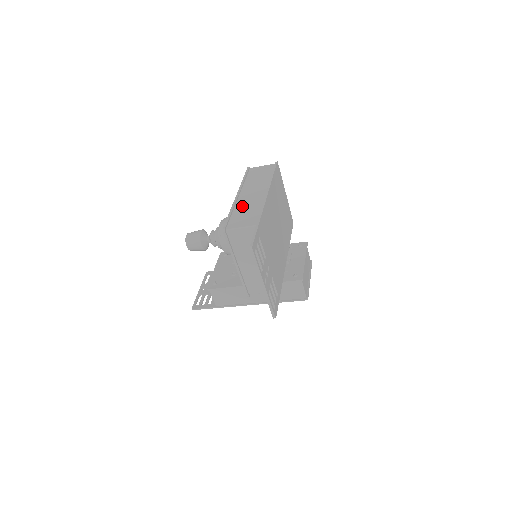
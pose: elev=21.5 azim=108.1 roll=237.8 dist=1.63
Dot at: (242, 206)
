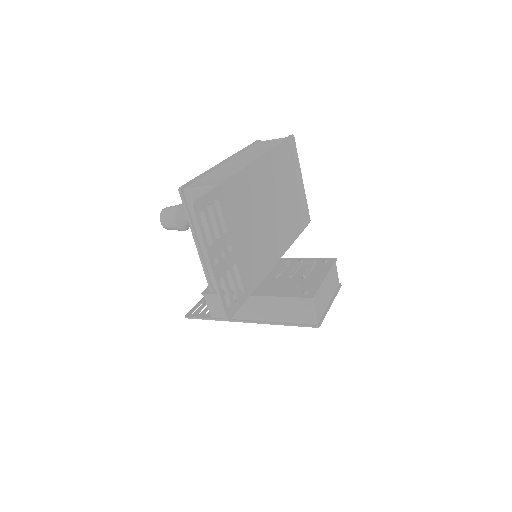
Dot at: (221, 169)
